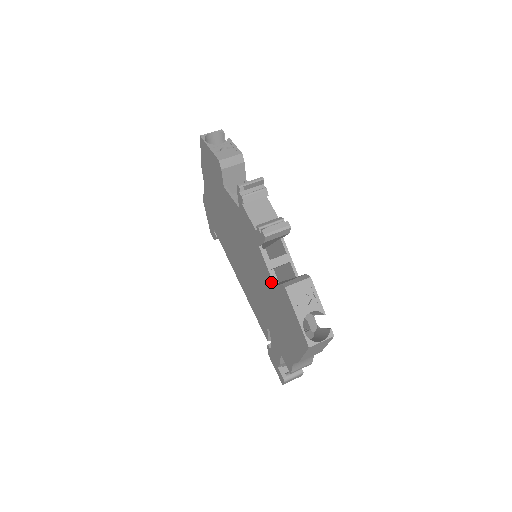
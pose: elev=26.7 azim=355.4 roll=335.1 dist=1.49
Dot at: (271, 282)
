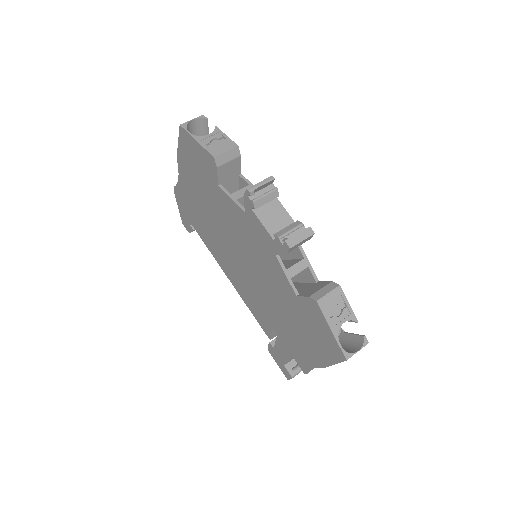
Dot at: (291, 291)
